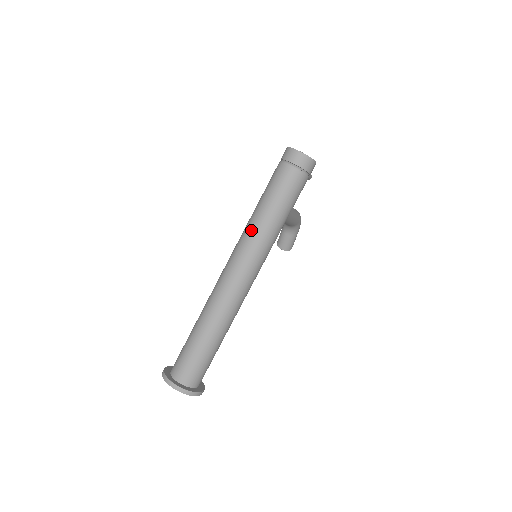
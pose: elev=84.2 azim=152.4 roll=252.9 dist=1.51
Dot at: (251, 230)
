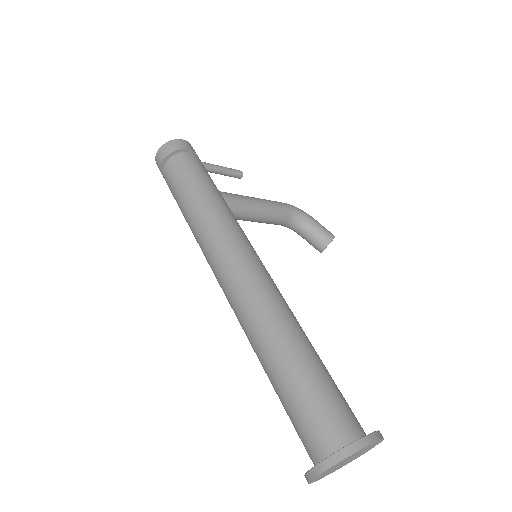
Dot at: (196, 235)
